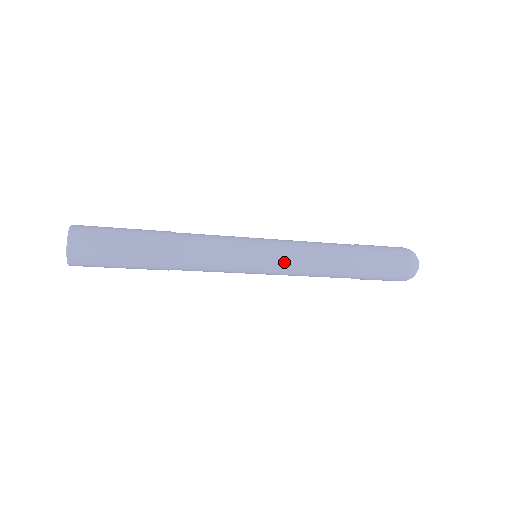
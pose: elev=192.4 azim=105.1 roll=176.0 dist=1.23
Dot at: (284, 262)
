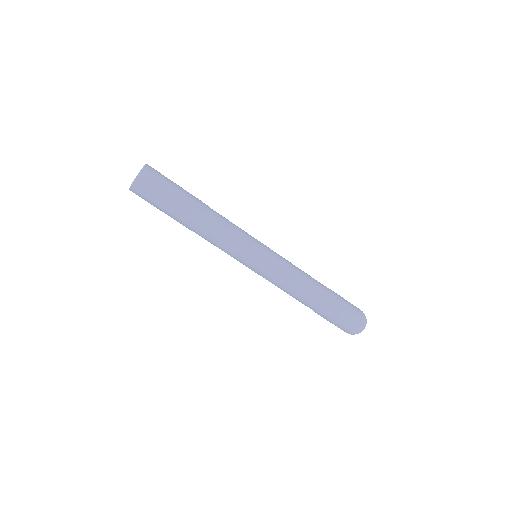
Dot at: (274, 269)
